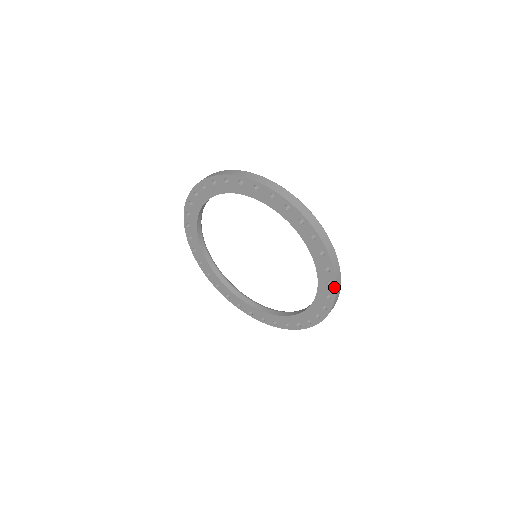
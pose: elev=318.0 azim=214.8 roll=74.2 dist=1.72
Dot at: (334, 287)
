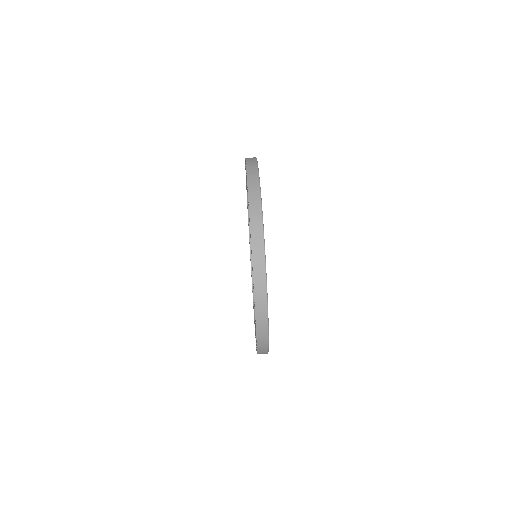
Dot at: (255, 310)
